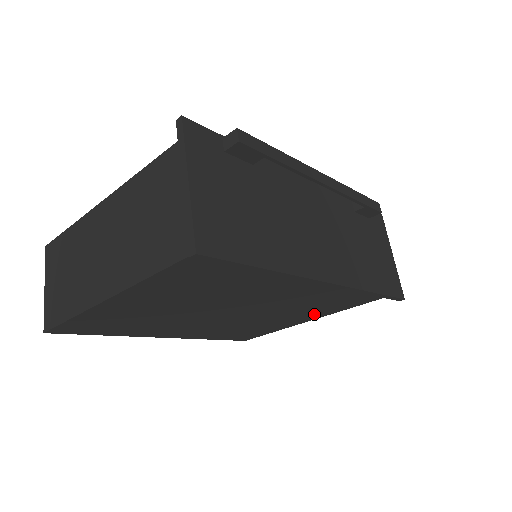
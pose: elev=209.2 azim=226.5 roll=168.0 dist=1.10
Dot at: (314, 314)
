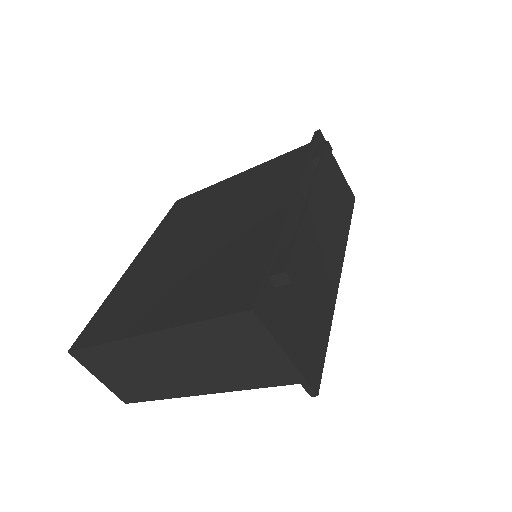
Dot at: occluded
